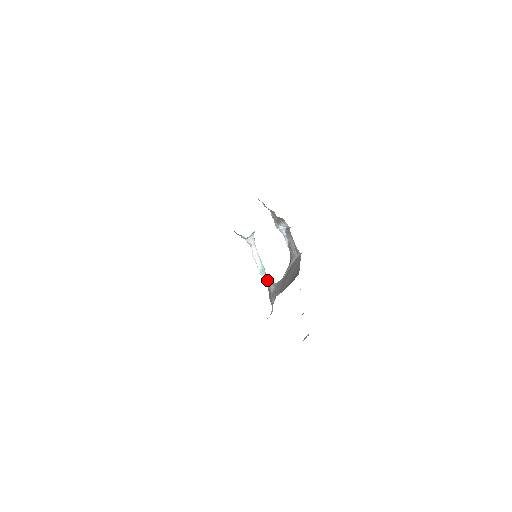
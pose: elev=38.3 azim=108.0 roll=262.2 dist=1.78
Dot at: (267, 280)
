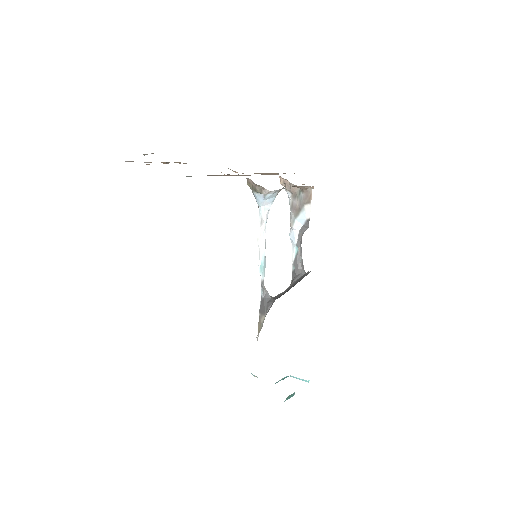
Dot at: (264, 286)
